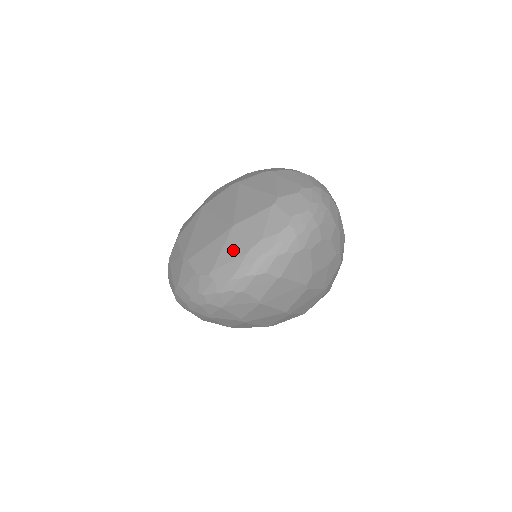
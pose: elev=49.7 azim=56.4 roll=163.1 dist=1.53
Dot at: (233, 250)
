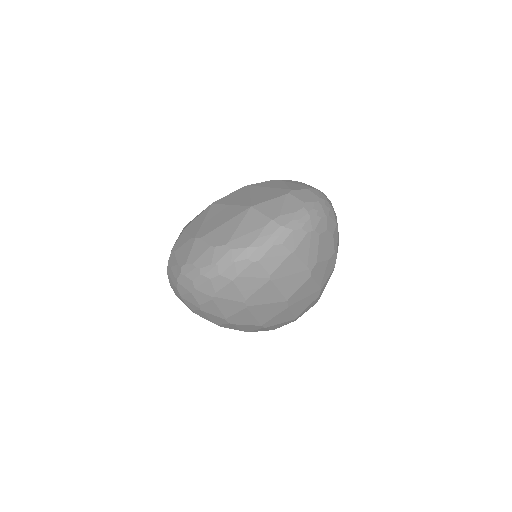
Dot at: (251, 224)
